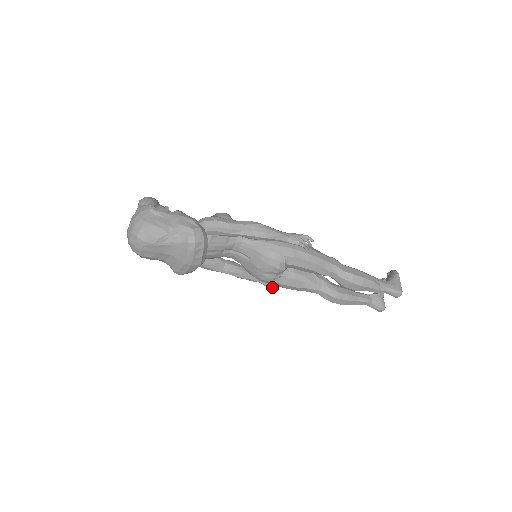
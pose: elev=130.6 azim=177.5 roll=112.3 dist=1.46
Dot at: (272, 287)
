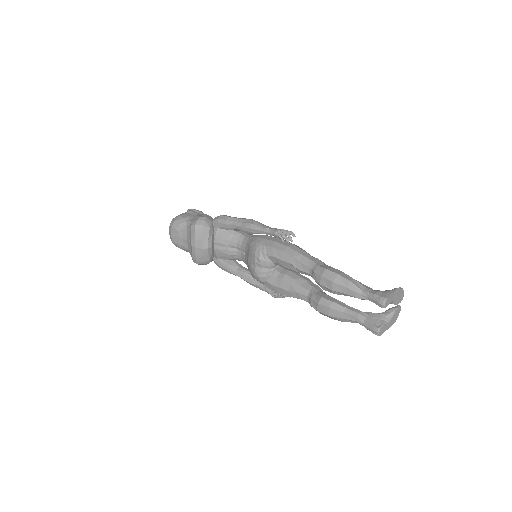
Dot at: (275, 296)
